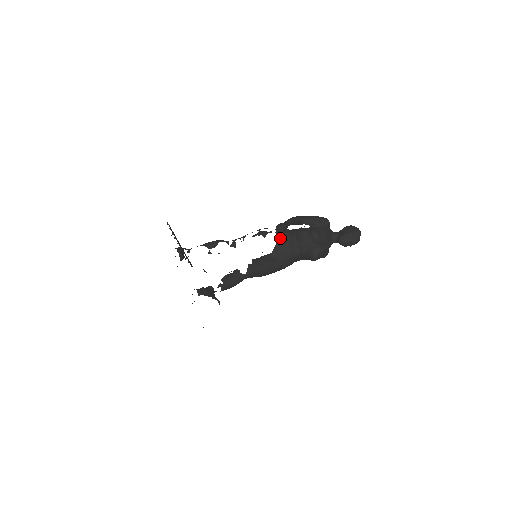
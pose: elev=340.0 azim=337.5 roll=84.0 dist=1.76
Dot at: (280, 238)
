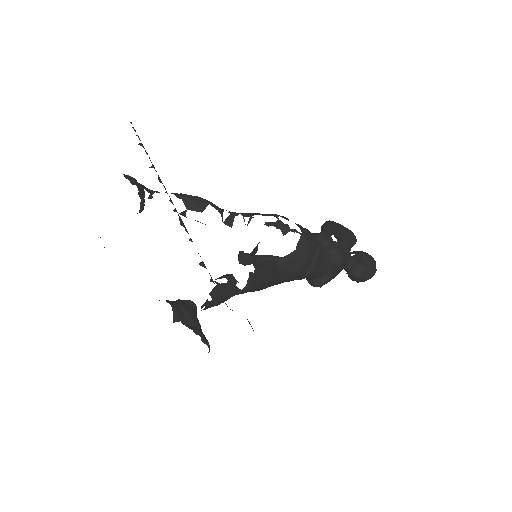
Dot at: (302, 245)
